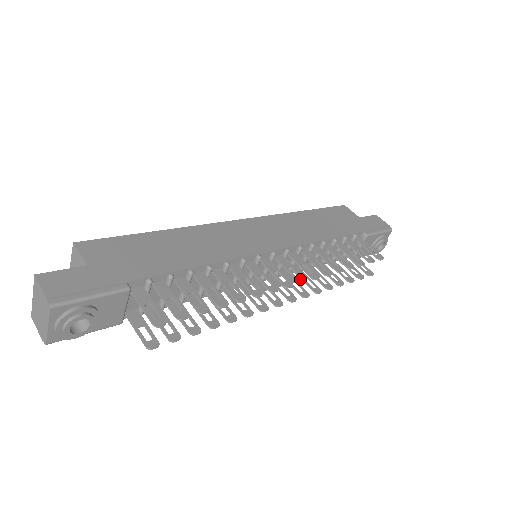
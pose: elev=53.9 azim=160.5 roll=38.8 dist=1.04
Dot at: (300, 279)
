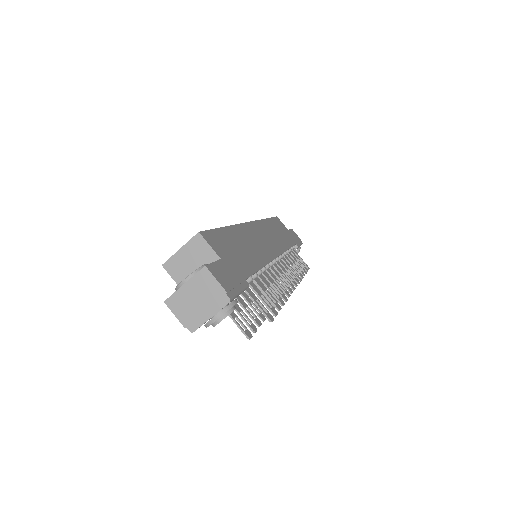
Dot at: (295, 283)
